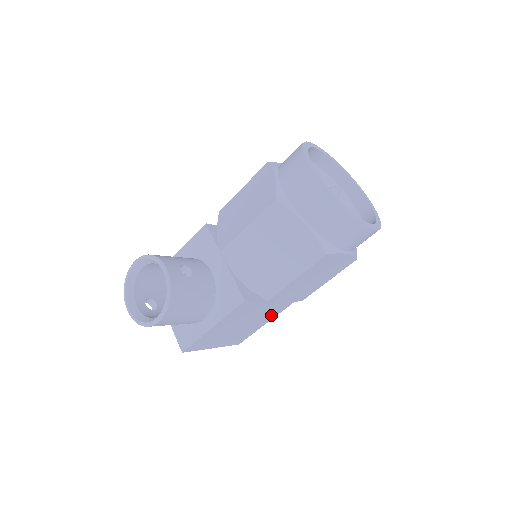
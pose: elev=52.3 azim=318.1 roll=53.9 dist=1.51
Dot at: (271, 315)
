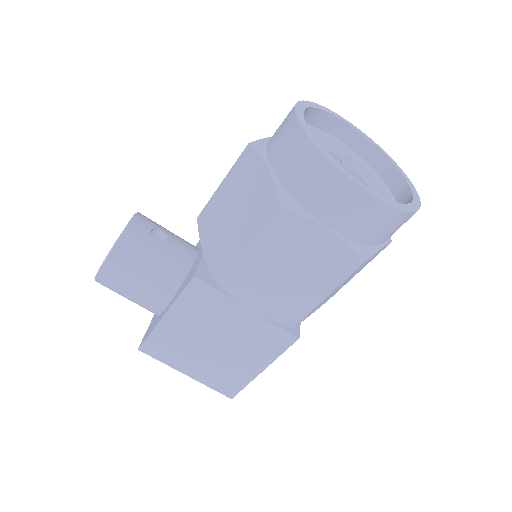
Dot at: (263, 353)
